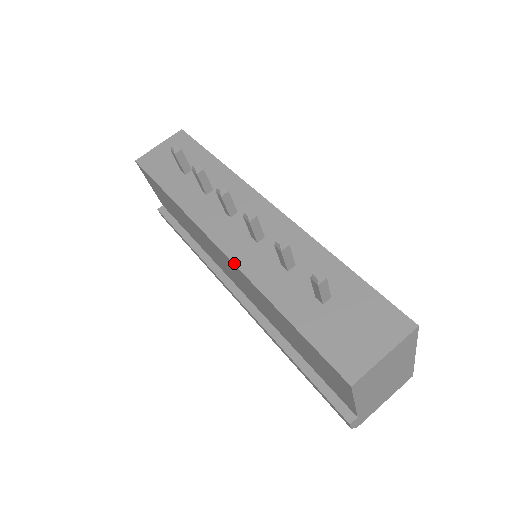
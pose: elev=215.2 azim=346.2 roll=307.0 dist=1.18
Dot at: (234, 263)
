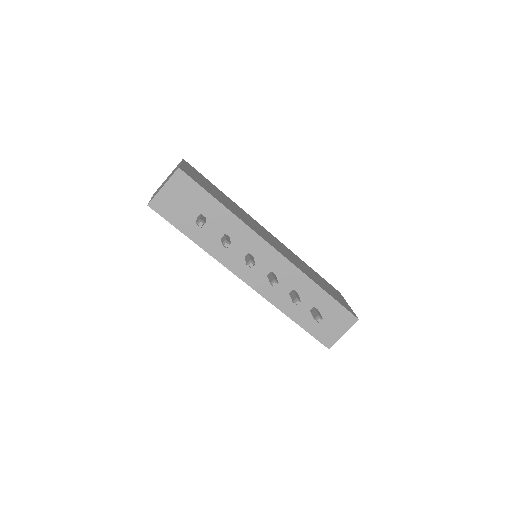
Dot at: (260, 294)
